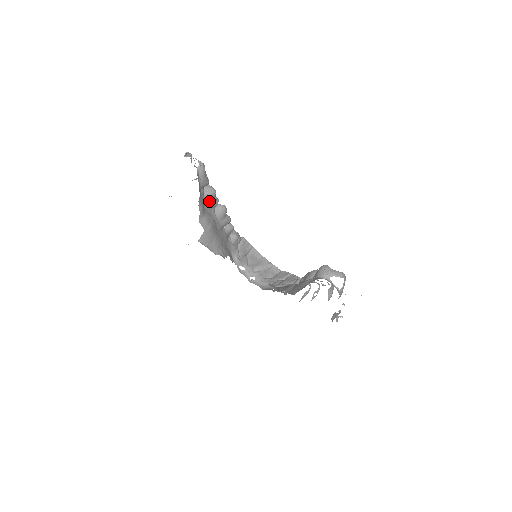
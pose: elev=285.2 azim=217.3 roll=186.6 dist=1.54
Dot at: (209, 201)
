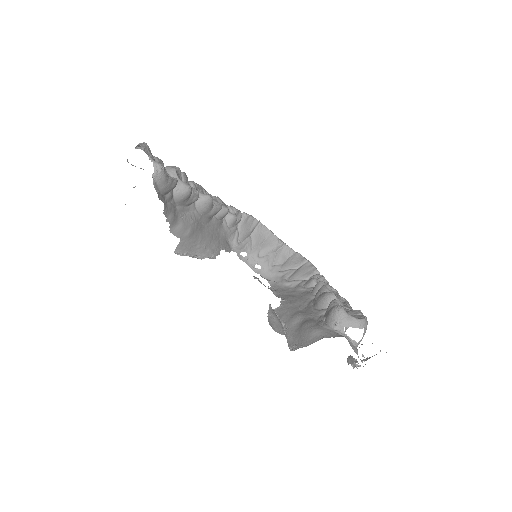
Dot at: (183, 201)
